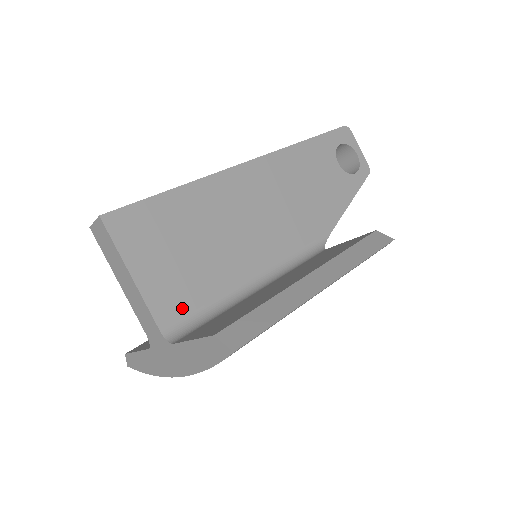
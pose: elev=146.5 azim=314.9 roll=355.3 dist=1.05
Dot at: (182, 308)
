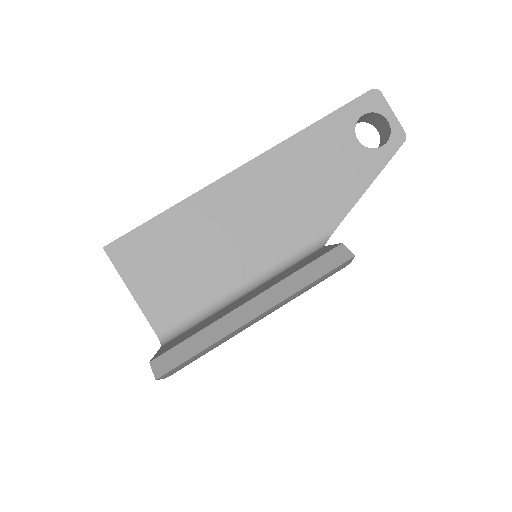
Dot at: (174, 315)
